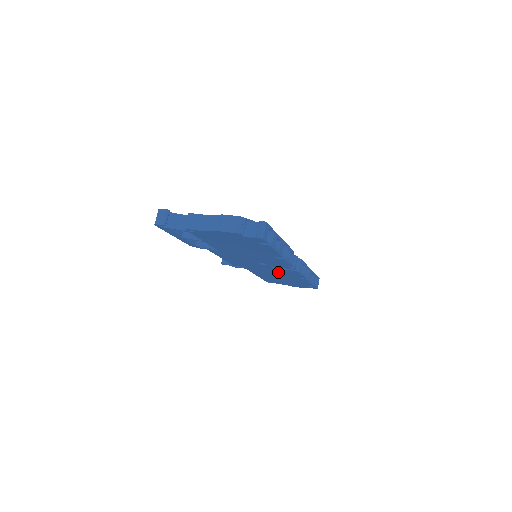
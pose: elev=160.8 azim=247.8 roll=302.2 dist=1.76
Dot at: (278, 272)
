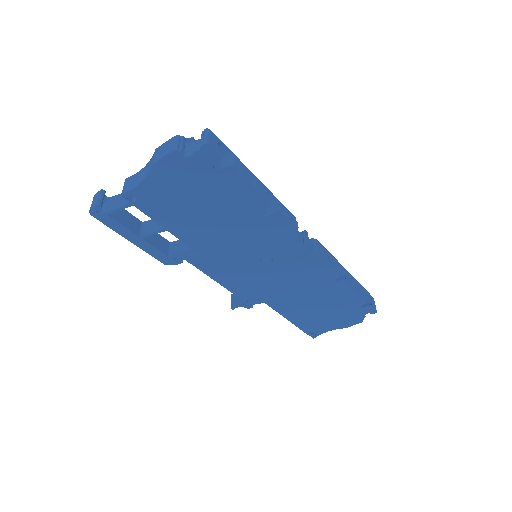
Dot at: (300, 280)
